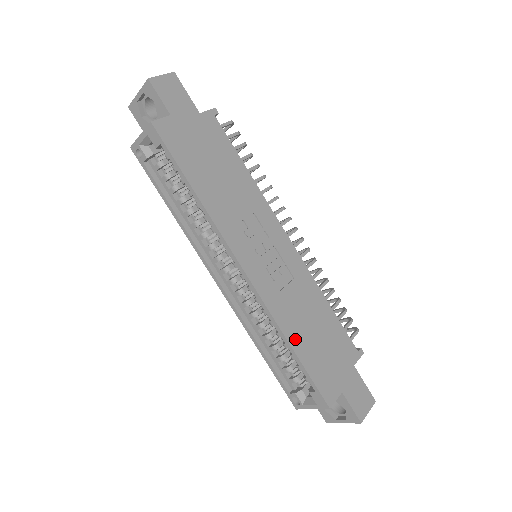
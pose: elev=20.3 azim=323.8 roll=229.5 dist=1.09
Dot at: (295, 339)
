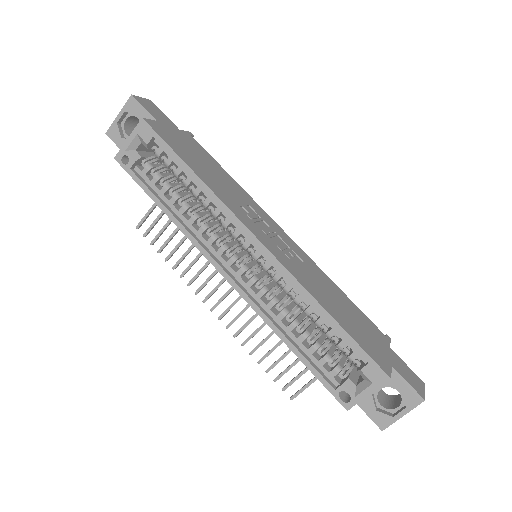
Dot at: (328, 308)
